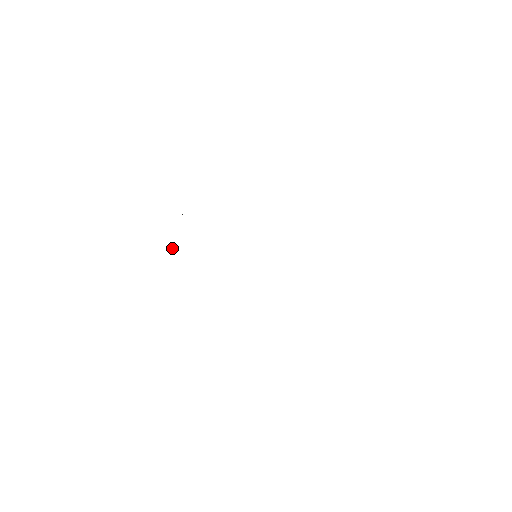
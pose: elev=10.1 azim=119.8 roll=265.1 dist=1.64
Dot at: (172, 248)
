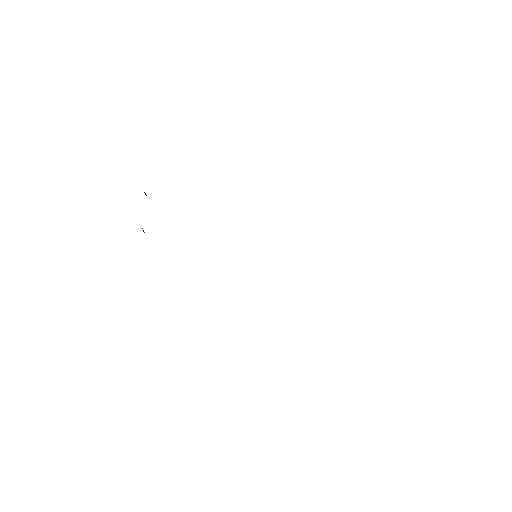
Dot at: occluded
